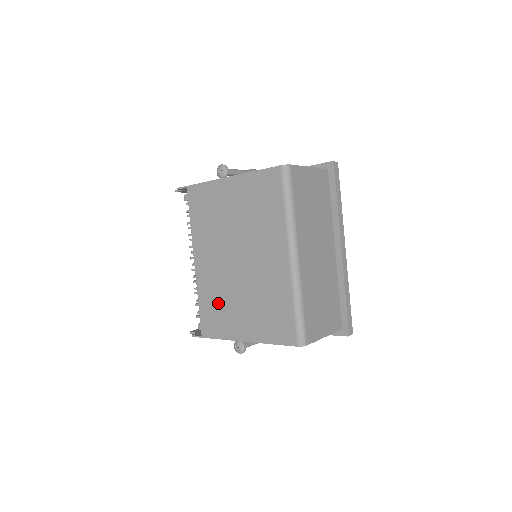
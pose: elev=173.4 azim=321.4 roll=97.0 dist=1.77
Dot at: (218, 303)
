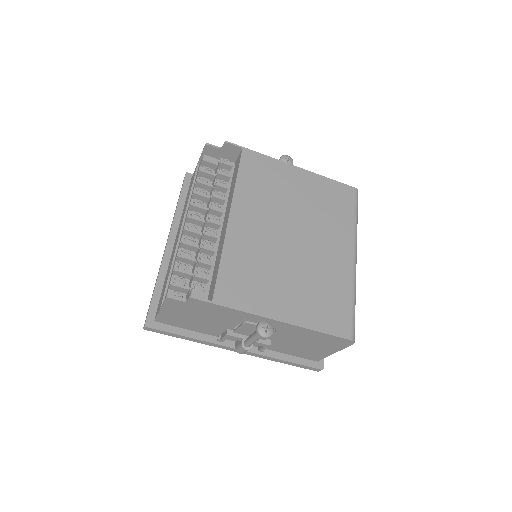
Dot at: (254, 270)
